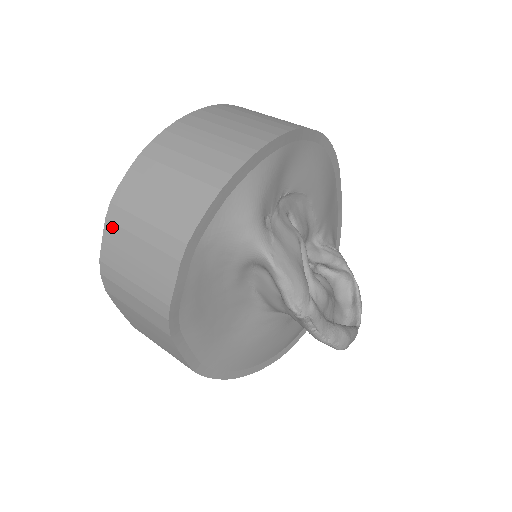
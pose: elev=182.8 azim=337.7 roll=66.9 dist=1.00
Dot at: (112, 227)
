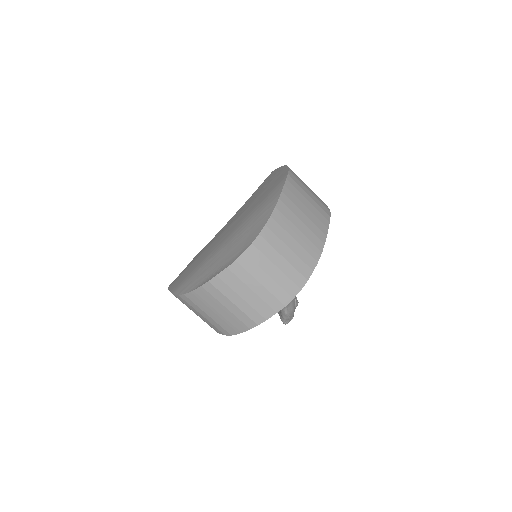
Dot at: (205, 292)
